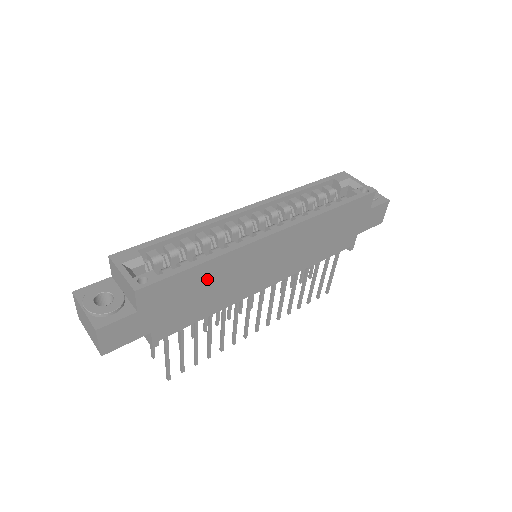
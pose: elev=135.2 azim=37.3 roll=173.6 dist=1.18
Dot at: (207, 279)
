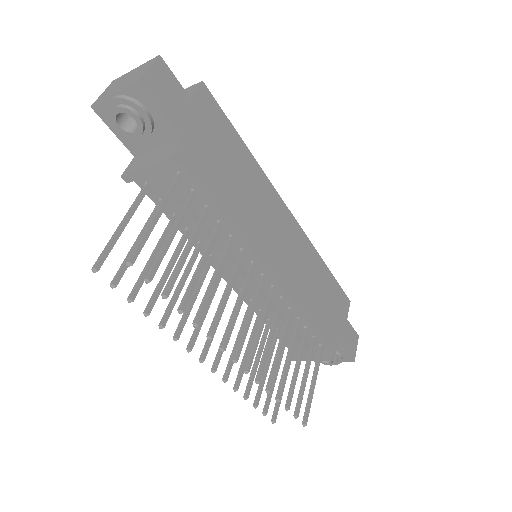
Dot at: (241, 168)
